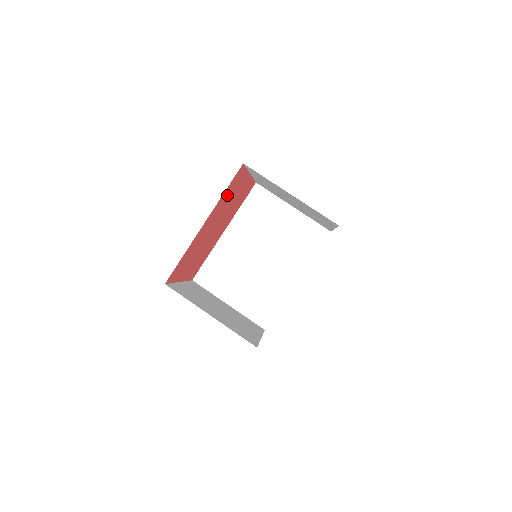
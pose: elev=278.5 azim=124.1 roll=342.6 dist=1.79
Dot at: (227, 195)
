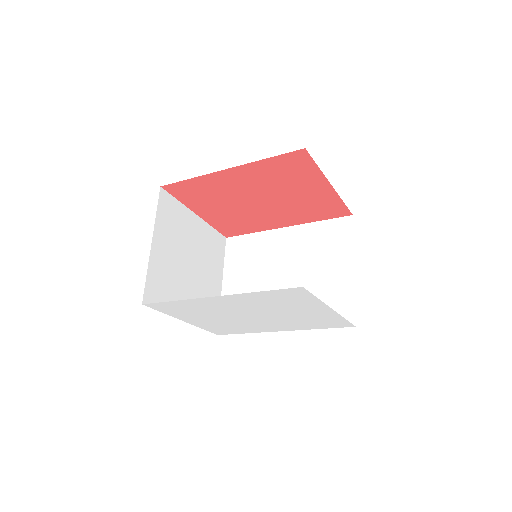
Dot at: (277, 171)
